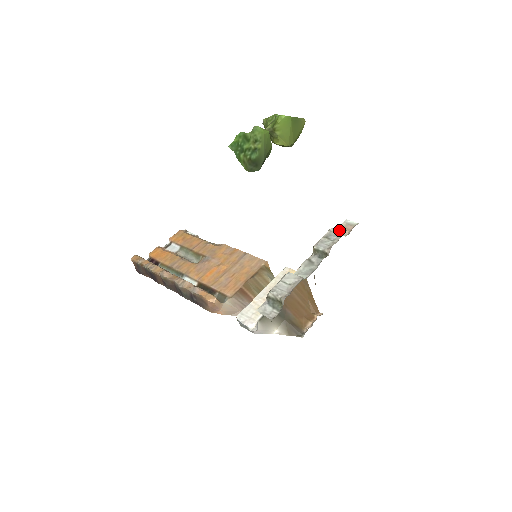
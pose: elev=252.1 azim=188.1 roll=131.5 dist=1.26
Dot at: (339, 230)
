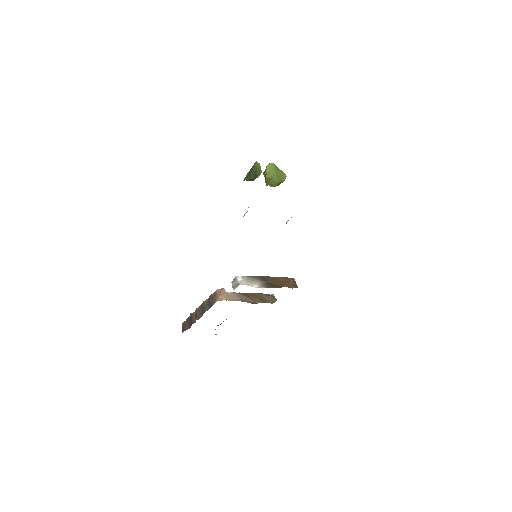
Dot at: occluded
